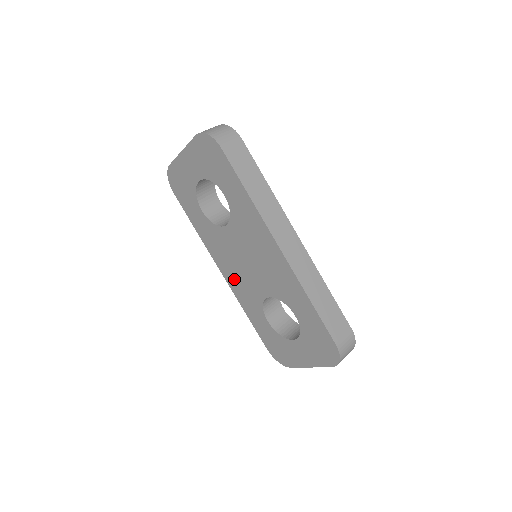
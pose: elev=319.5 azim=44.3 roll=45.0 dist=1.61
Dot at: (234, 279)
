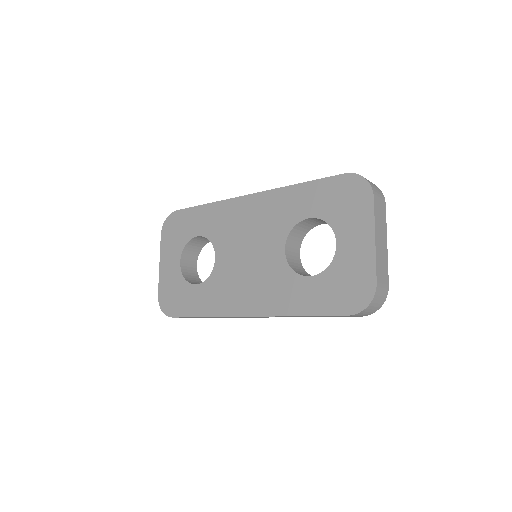
Dot at: (257, 297)
